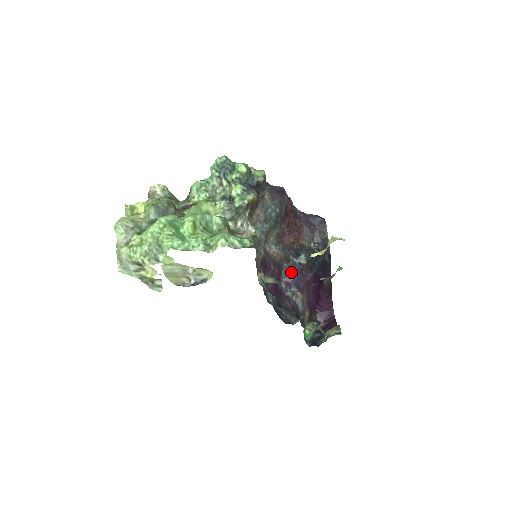
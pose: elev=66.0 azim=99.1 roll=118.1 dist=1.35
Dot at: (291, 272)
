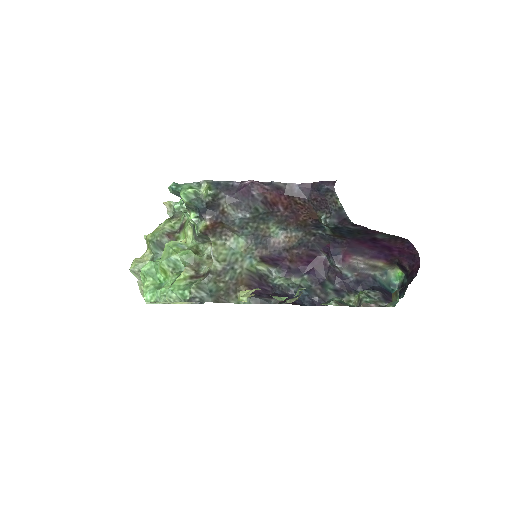
Dot at: (324, 243)
